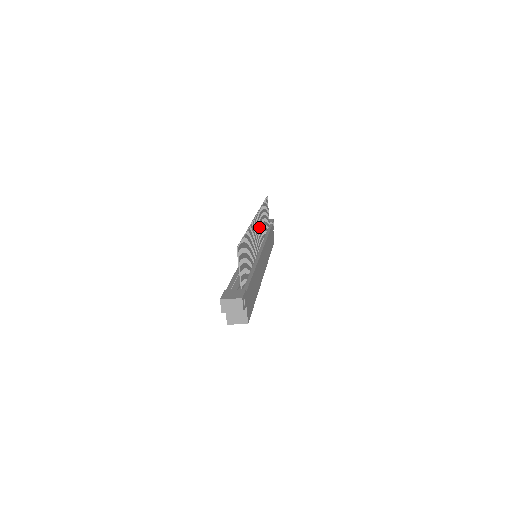
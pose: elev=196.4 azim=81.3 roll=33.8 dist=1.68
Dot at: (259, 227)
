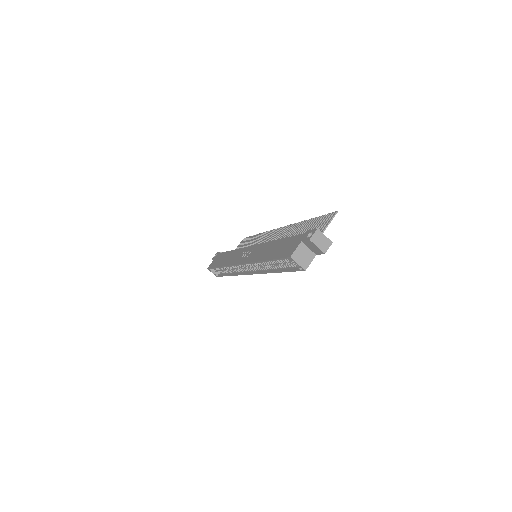
Dot at: (266, 240)
